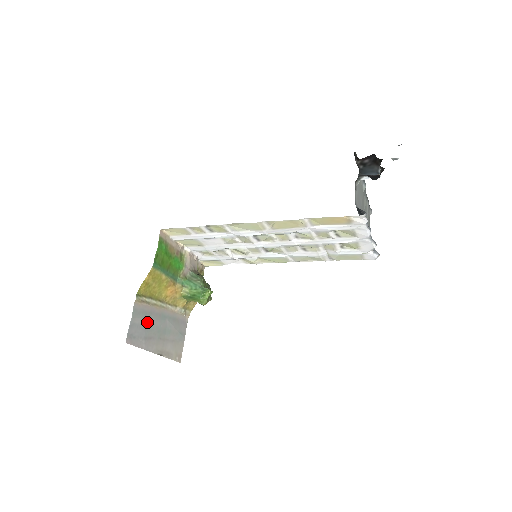
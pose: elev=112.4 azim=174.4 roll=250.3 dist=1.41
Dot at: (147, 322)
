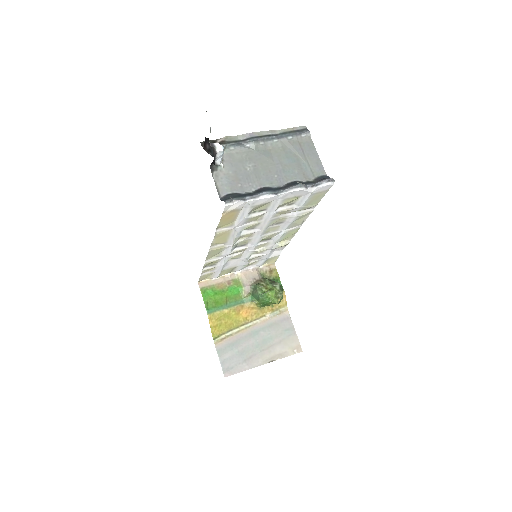
Dot at: (238, 349)
